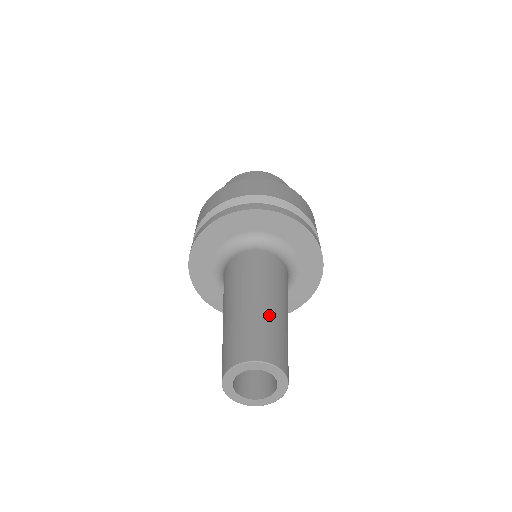
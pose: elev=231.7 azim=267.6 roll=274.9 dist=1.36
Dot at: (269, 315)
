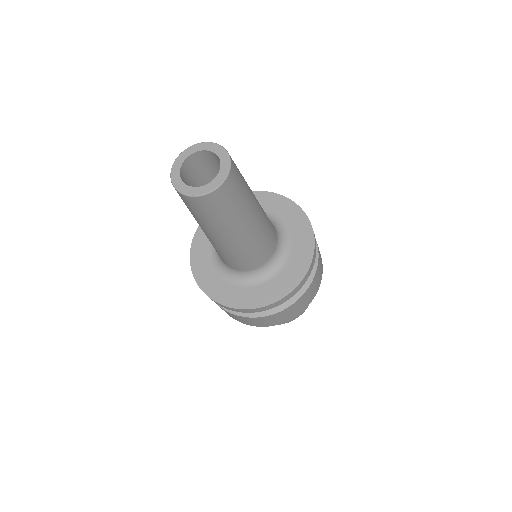
Dot at: occluded
